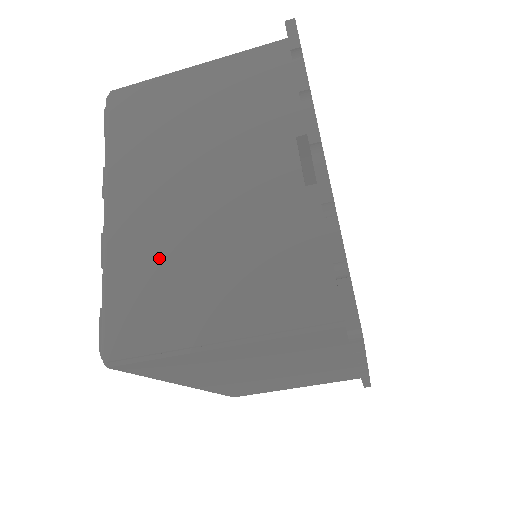
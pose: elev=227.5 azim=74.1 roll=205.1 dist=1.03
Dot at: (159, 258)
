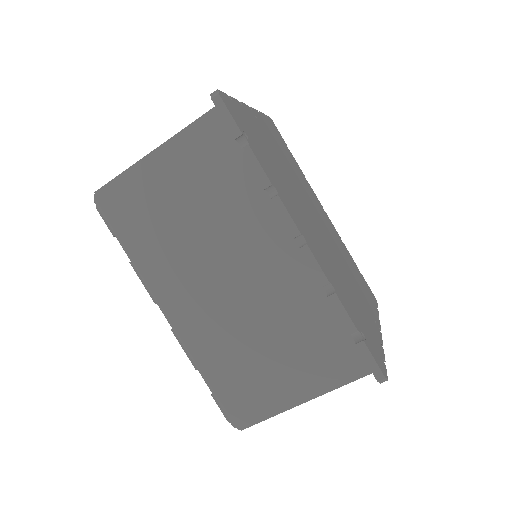
Dot at: occluded
